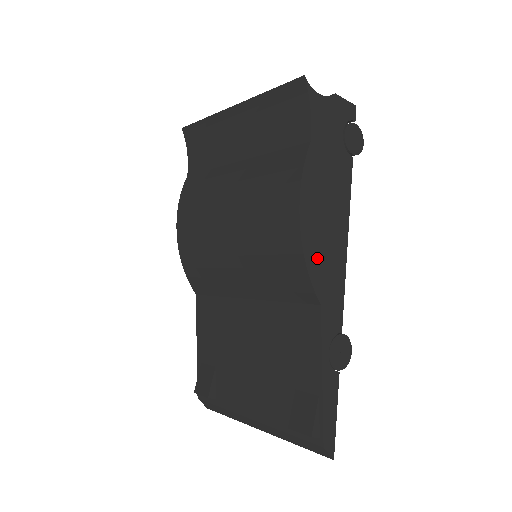
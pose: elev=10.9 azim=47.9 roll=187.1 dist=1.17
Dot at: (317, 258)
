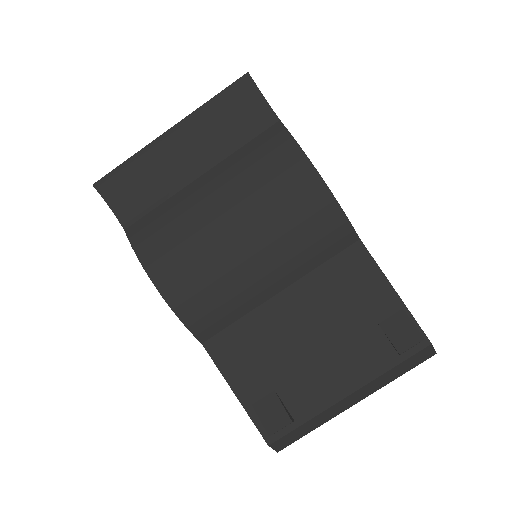
Dot at: occluded
